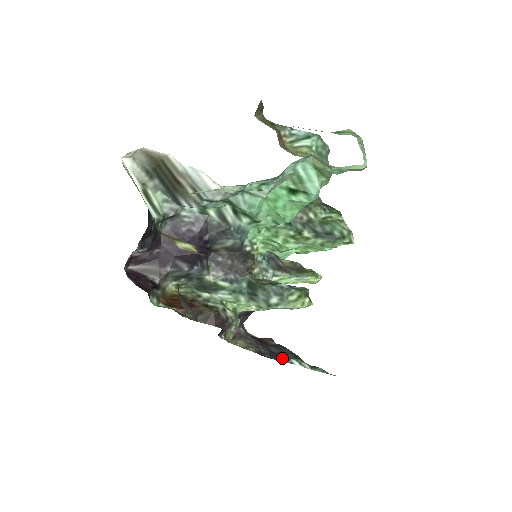
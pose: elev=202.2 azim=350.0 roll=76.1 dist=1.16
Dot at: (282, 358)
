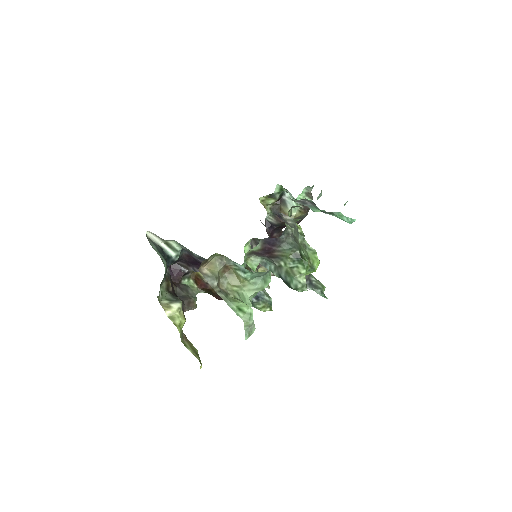
Dot at: occluded
